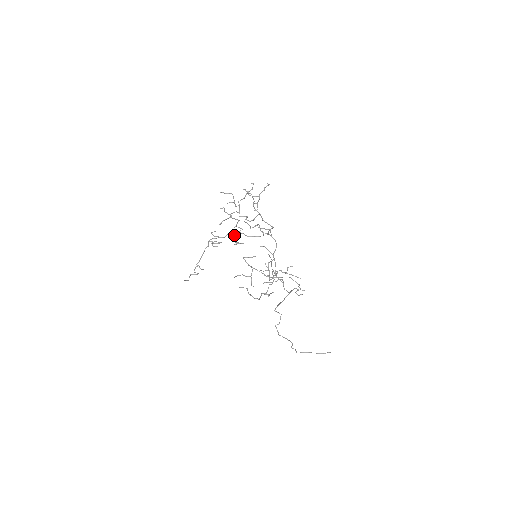
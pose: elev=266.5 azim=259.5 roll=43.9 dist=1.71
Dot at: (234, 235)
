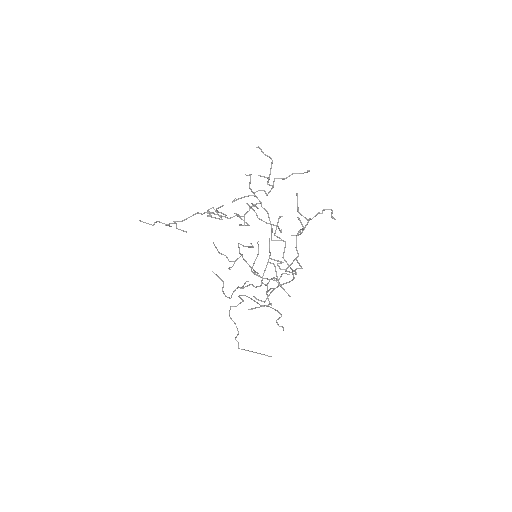
Dot at: (244, 218)
